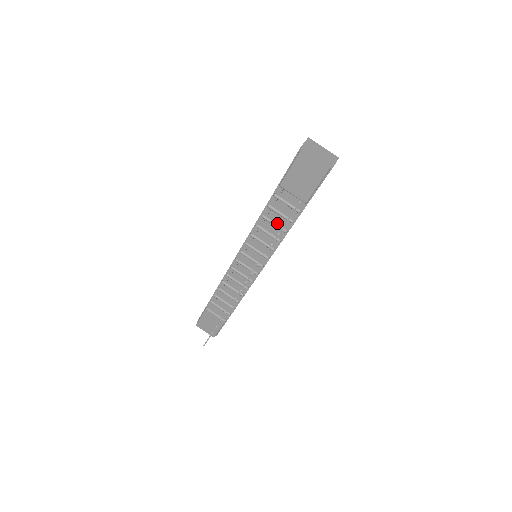
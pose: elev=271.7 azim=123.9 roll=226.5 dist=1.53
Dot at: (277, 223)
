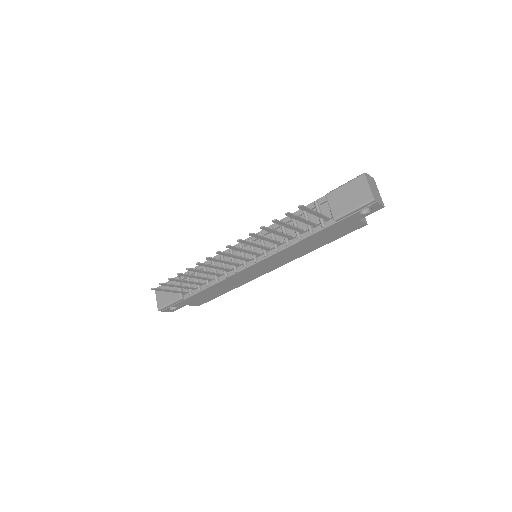
Dot at: occluded
